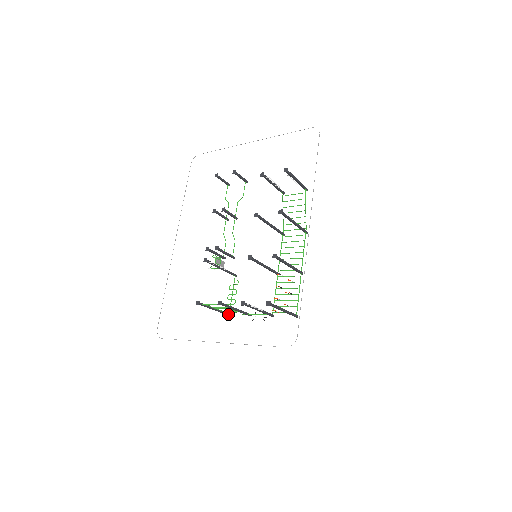
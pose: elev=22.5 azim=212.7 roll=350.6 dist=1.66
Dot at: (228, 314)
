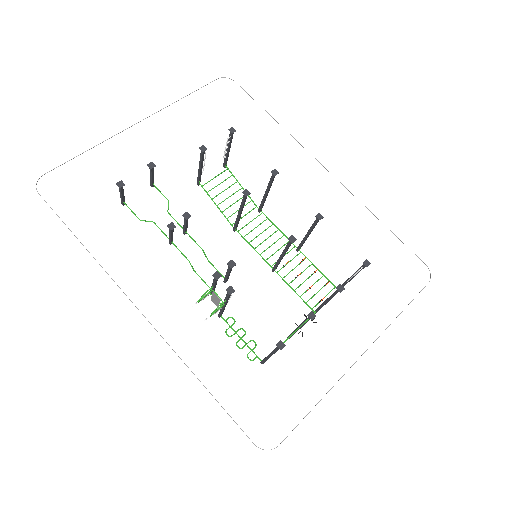
Dot at: occluded
